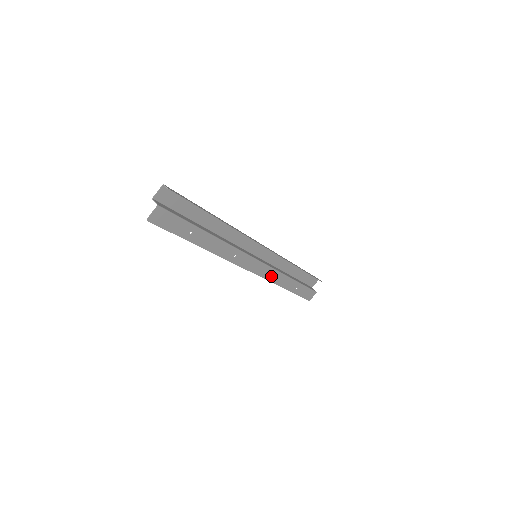
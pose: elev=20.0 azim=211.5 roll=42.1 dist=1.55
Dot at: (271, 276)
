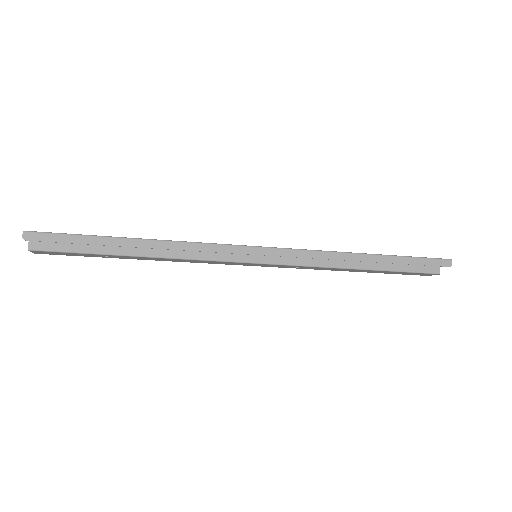
Dot at: (304, 267)
